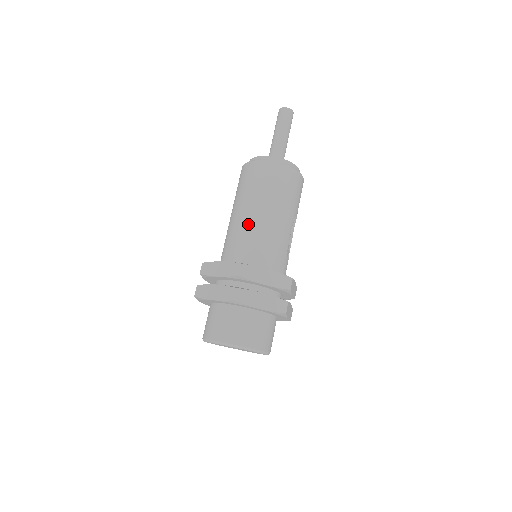
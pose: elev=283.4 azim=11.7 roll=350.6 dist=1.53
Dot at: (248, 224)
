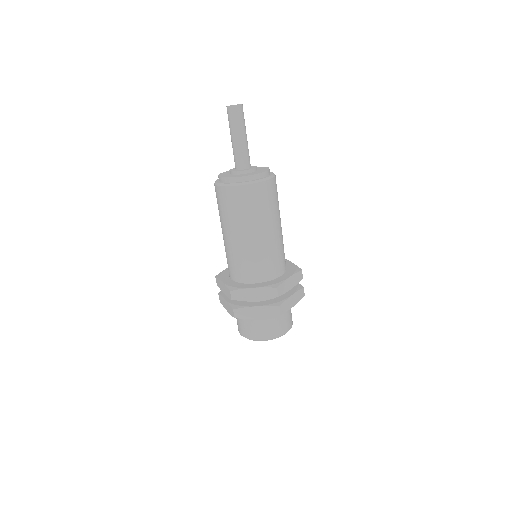
Dot at: (259, 247)
